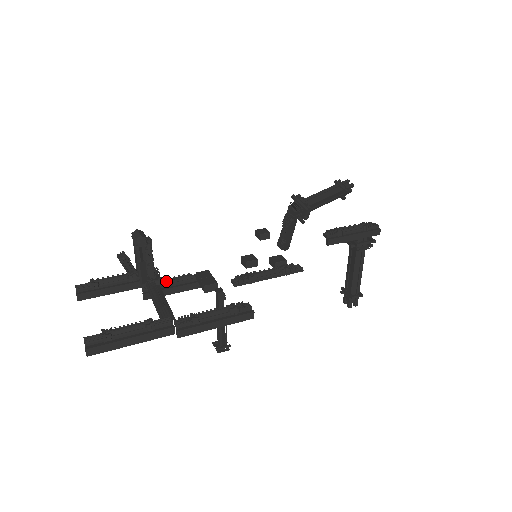
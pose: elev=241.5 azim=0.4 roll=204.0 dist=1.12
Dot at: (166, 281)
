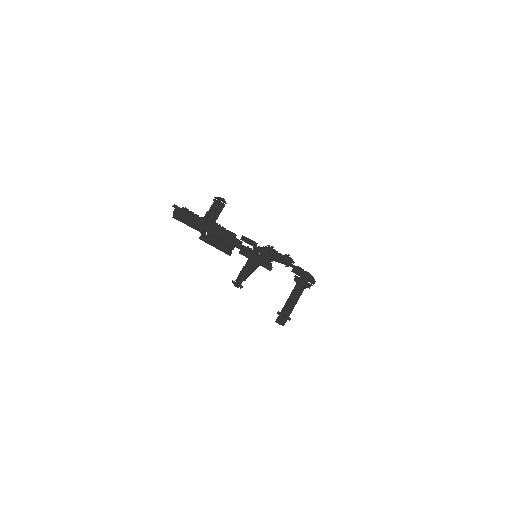
Dot at: occluded
